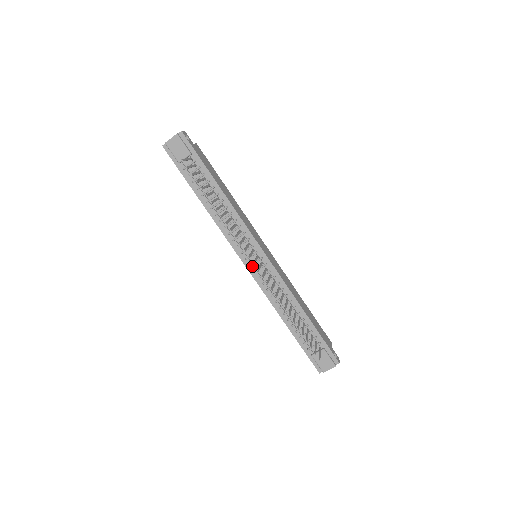
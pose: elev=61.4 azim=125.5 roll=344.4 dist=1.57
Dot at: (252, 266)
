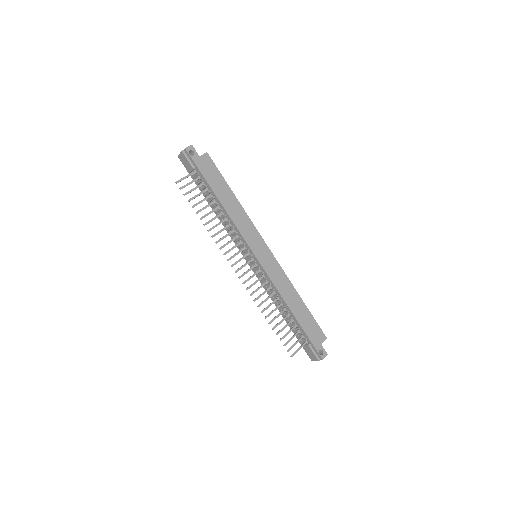
Dot at: (251, 264)
